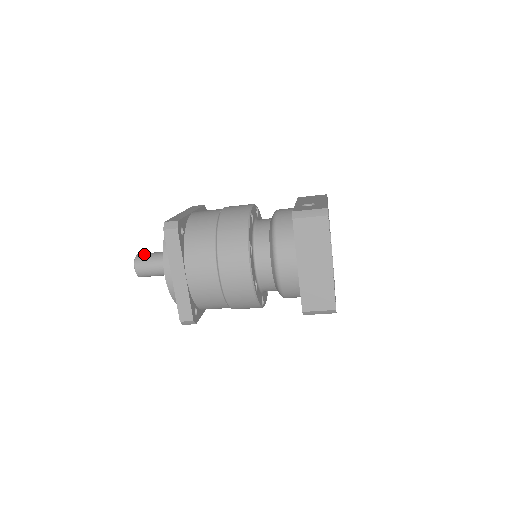
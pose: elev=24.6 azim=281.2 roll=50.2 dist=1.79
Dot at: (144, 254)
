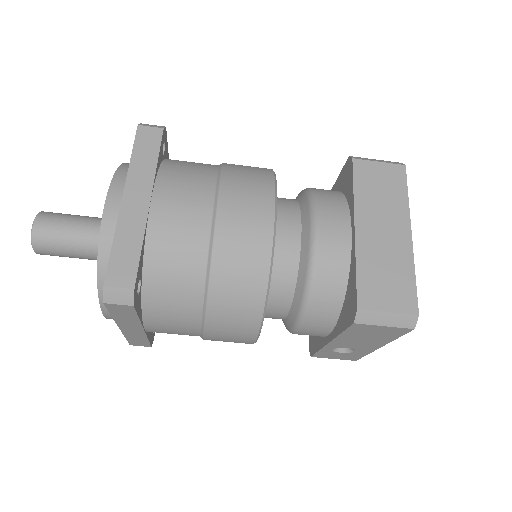
Dot at: (60, 213)
